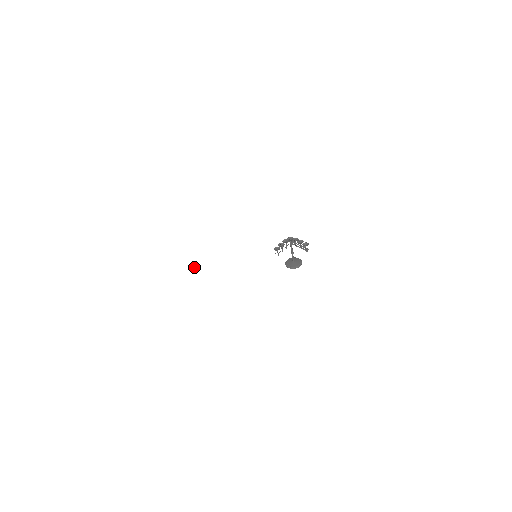
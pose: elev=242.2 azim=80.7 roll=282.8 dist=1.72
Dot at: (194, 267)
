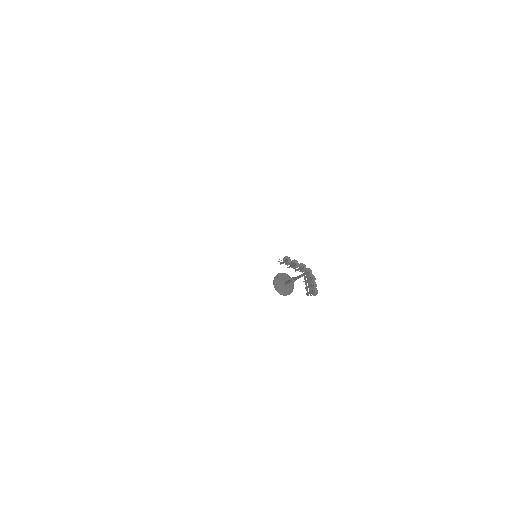
Dot at: (168, 223)
